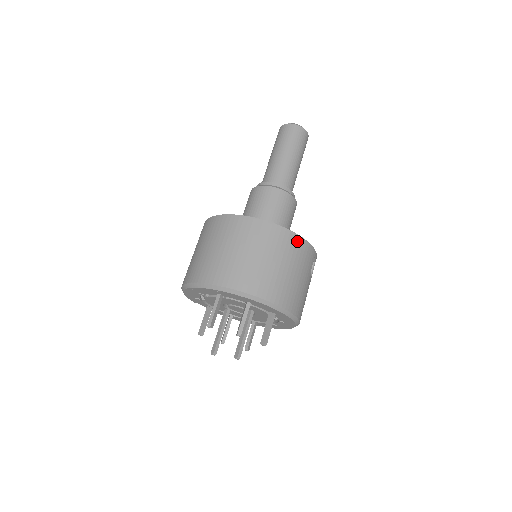
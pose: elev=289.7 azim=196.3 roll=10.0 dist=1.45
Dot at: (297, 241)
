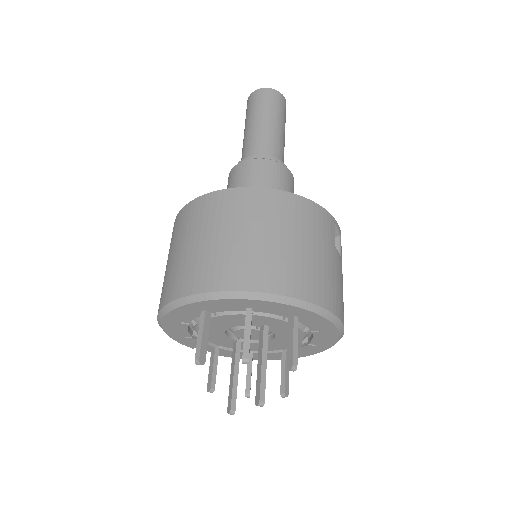
Dot at: (297, 203)
